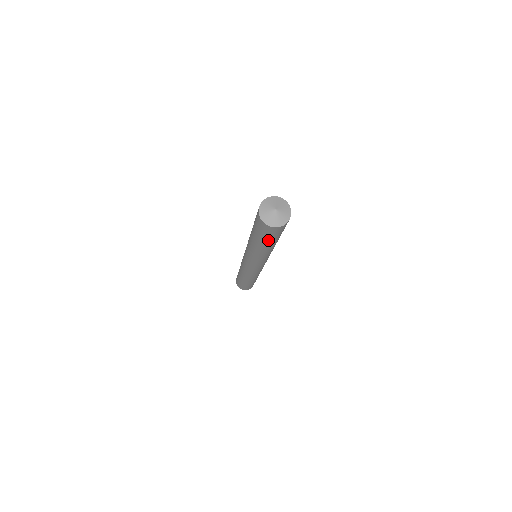
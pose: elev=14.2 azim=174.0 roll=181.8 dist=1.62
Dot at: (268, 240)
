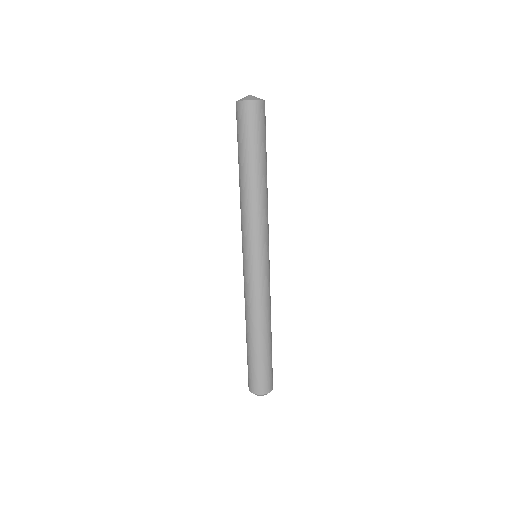
Dot at: (262, 144)
